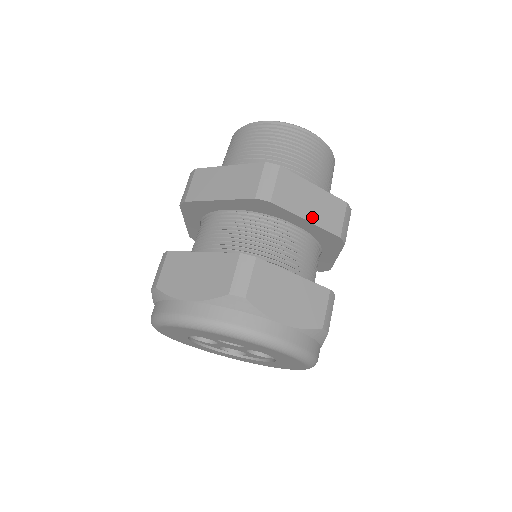
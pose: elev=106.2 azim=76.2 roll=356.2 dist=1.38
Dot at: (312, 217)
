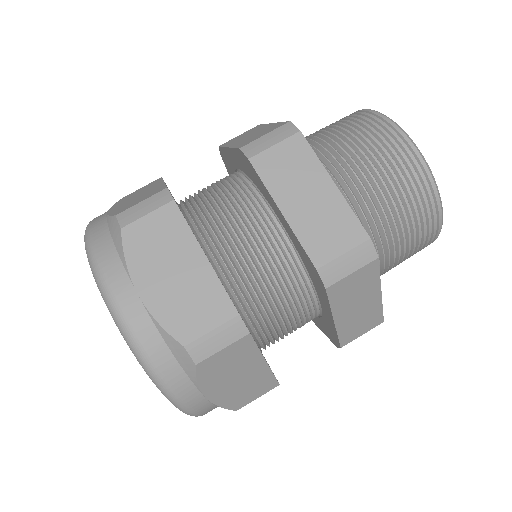
Dot at: (342, 320)
